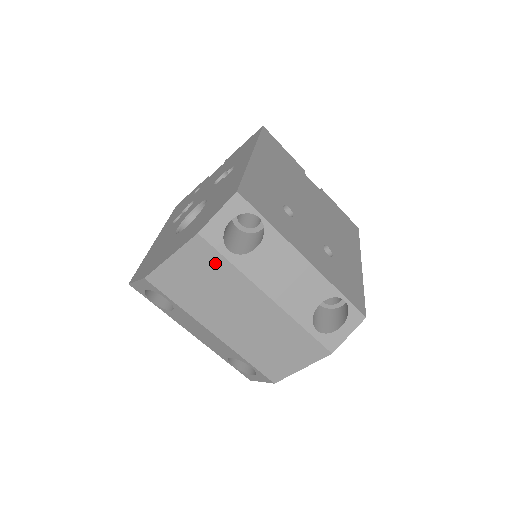
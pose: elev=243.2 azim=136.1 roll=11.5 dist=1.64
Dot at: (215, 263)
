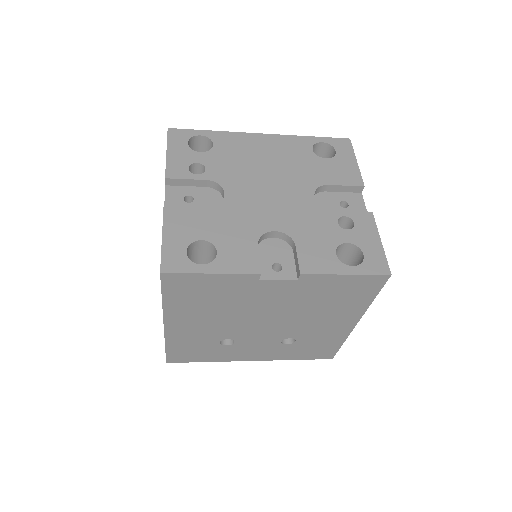
Dot at: occluded
